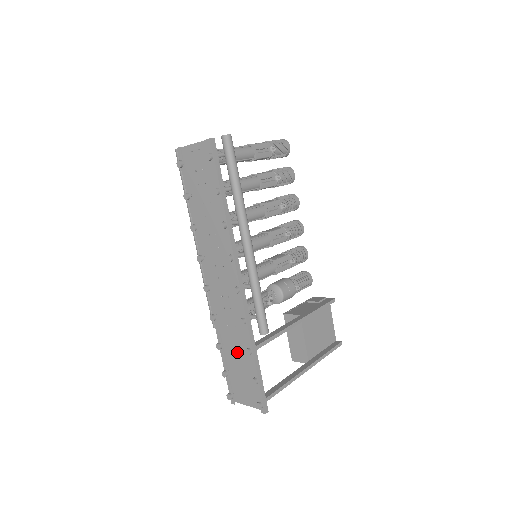
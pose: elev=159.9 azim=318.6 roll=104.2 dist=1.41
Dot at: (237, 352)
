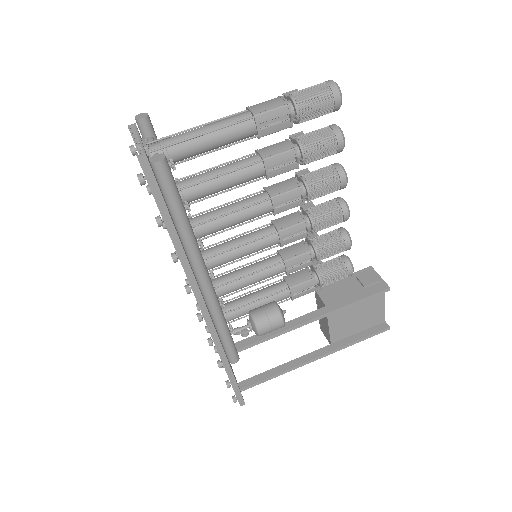
Dot at: occluded
